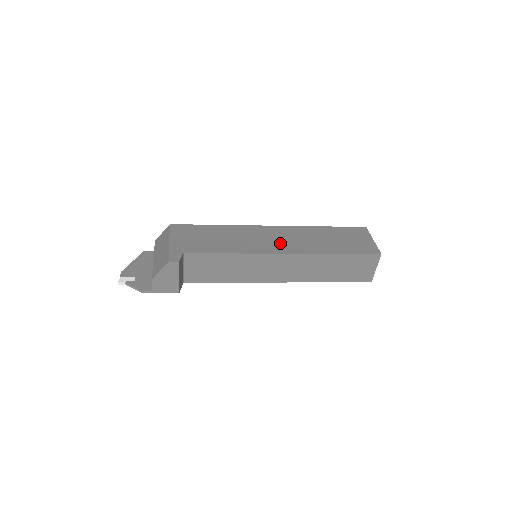
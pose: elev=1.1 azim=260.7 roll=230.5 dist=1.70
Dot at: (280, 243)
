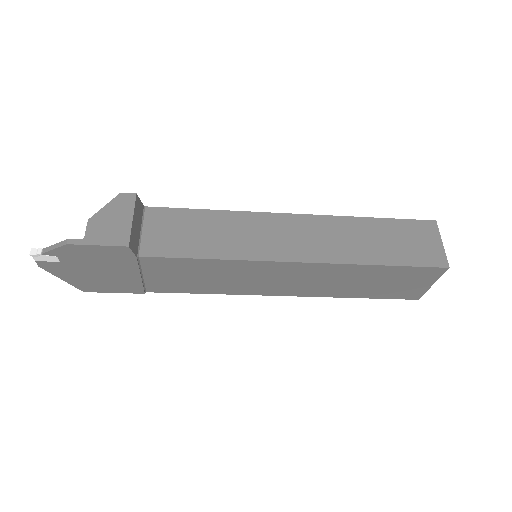
Dot at: occluded
